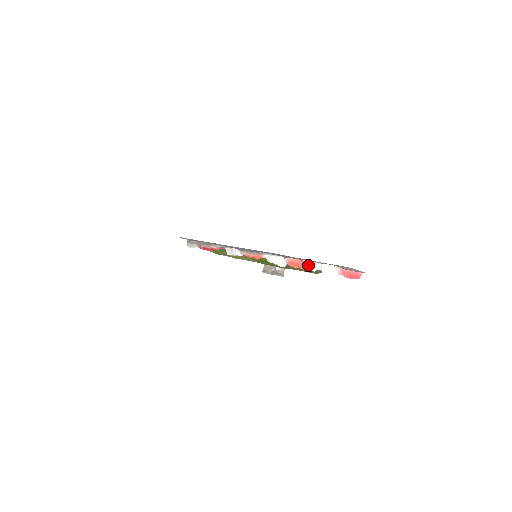
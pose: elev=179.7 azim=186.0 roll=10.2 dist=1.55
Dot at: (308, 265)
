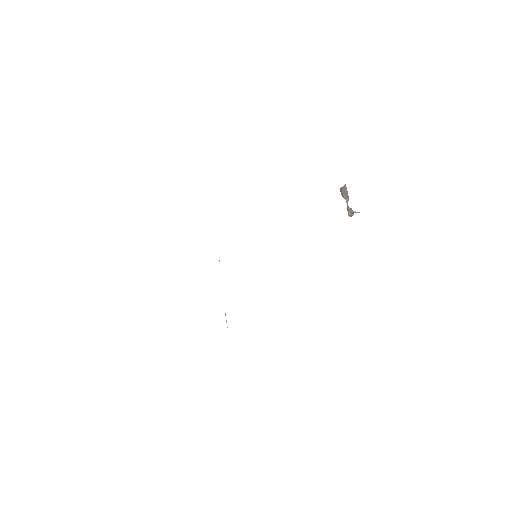
Dot at: occluded
